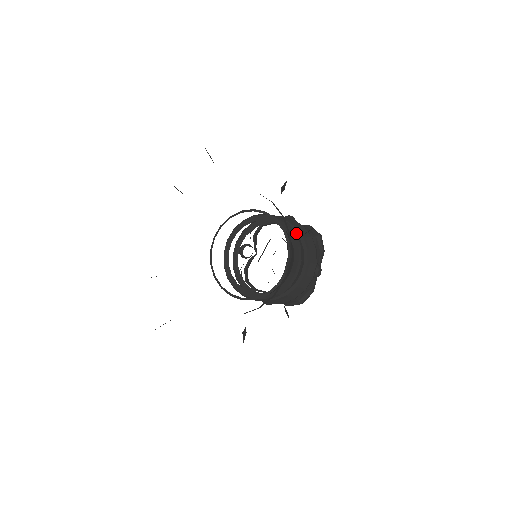
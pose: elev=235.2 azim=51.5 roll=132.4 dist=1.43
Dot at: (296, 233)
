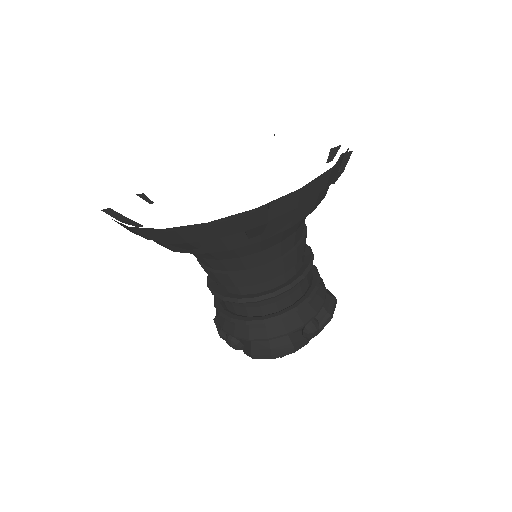
Dot at: (312, 270)
